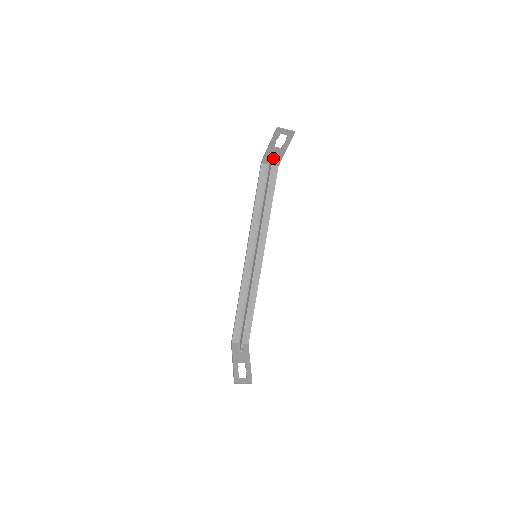
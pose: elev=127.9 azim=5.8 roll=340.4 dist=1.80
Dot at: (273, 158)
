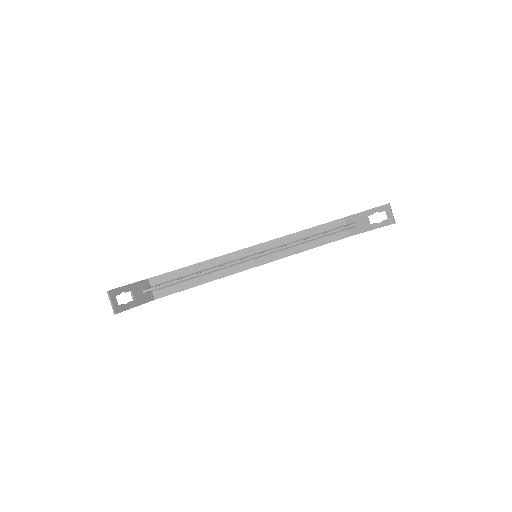
Dot at: (356, 224)
